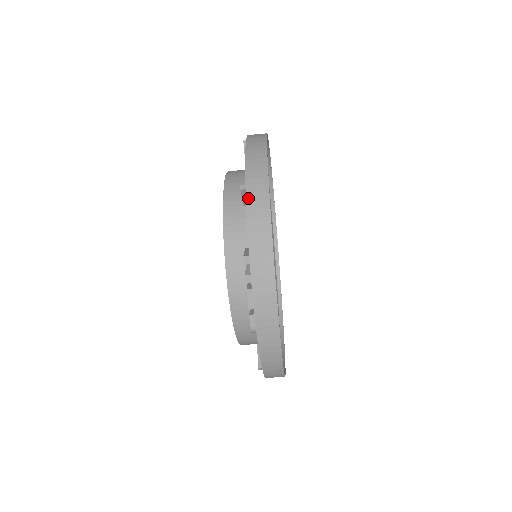
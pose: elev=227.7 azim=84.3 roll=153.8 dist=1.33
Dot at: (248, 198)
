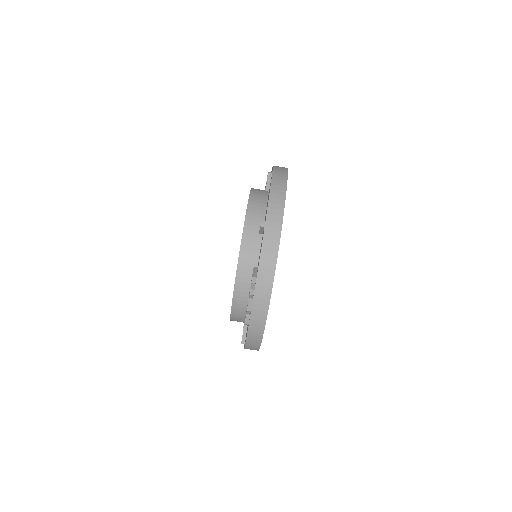
Dot at: (265, 236)
